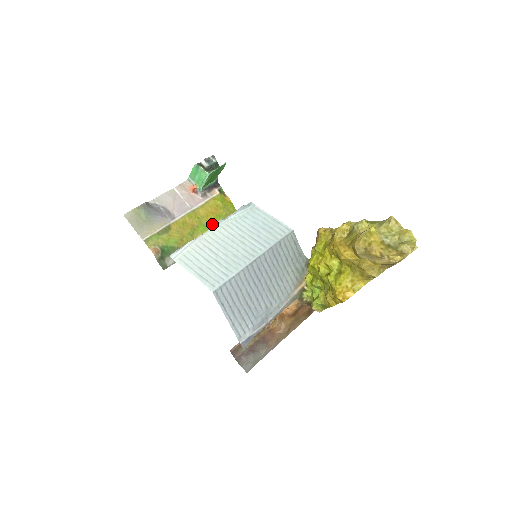
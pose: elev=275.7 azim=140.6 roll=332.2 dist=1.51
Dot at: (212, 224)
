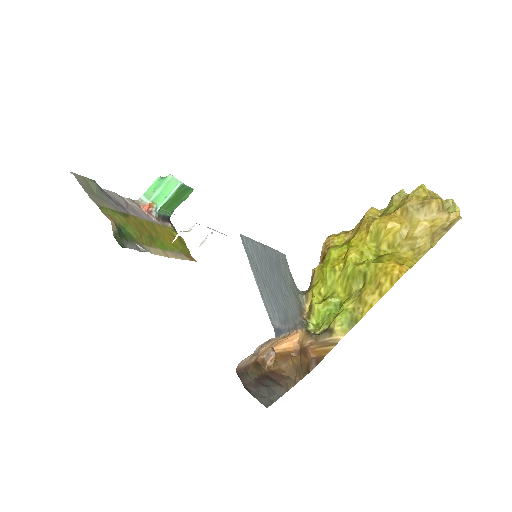
Dot at: (169, 248)
